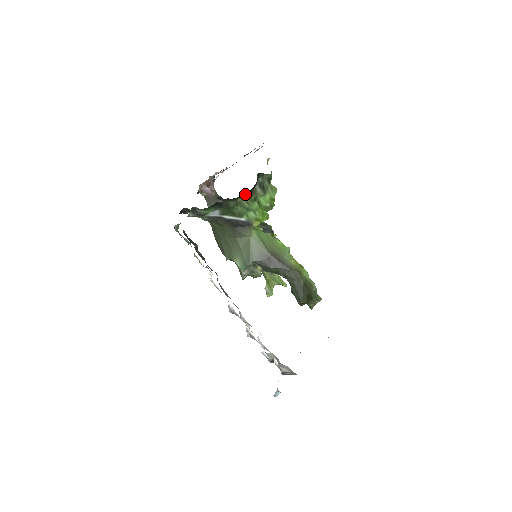
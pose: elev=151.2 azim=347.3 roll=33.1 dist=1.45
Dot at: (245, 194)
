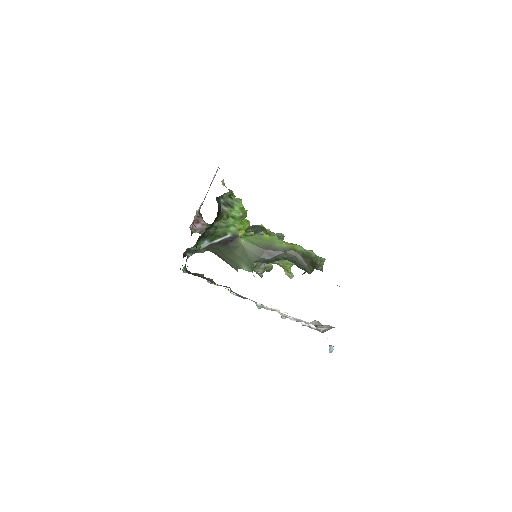
Dot at: (216, 218)
